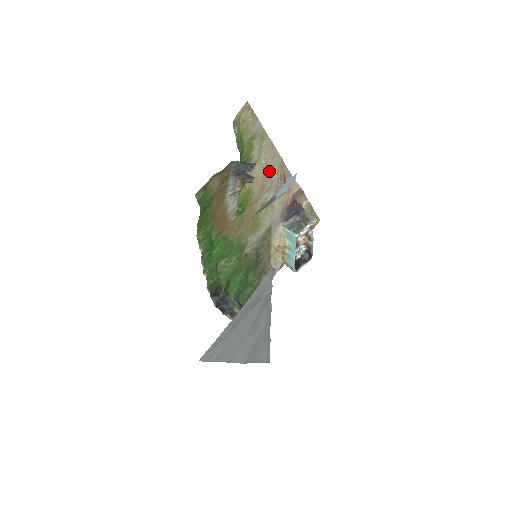
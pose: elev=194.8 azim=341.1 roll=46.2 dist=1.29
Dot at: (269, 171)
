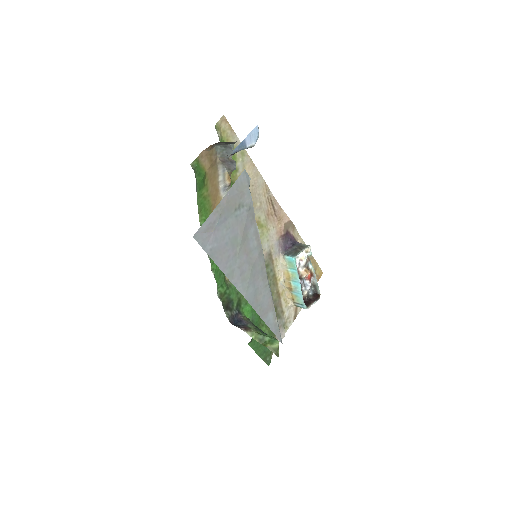
Dot at: (256, 190)
